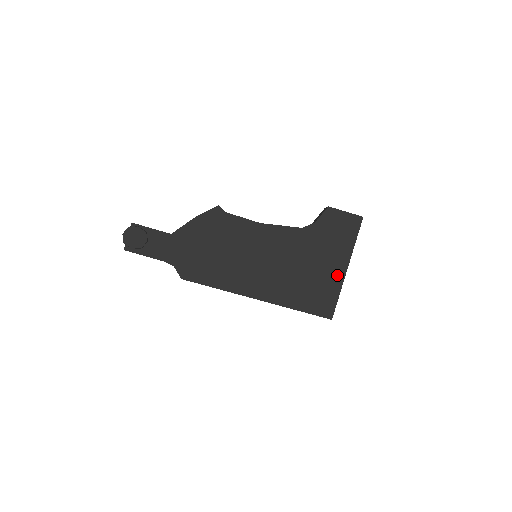
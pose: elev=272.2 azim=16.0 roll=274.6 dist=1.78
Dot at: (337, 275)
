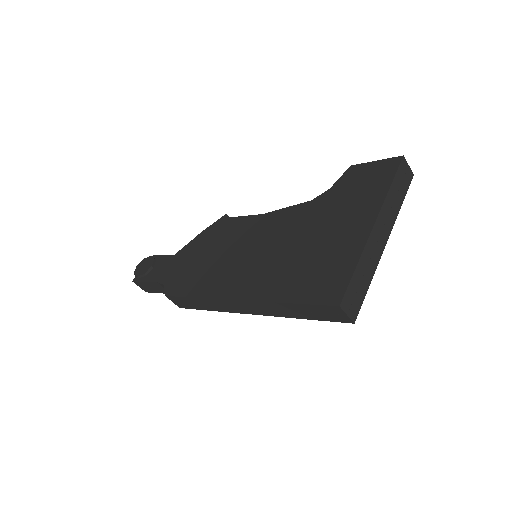
Dot at: (355, 238)
